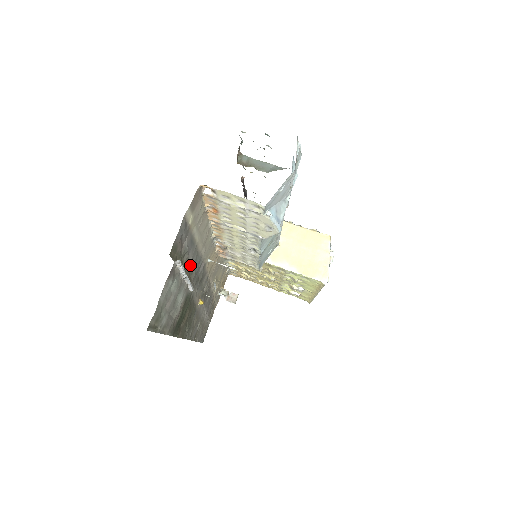
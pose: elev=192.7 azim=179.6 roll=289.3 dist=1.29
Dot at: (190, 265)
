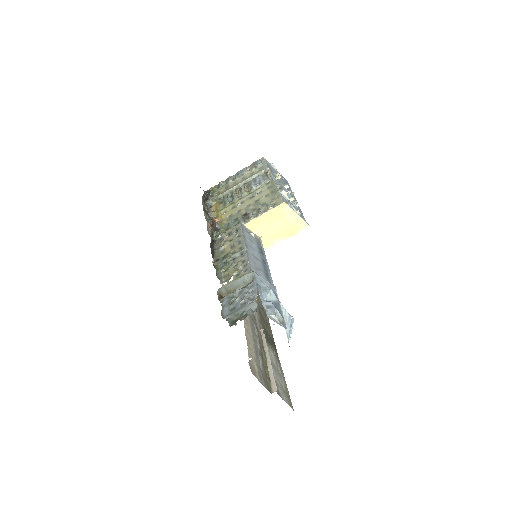
Dot at: (259, 345)
